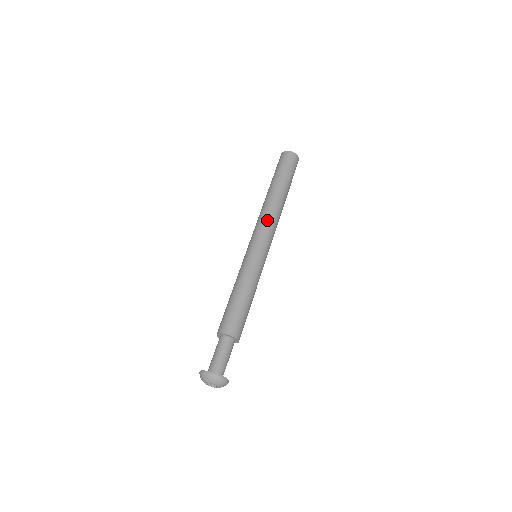
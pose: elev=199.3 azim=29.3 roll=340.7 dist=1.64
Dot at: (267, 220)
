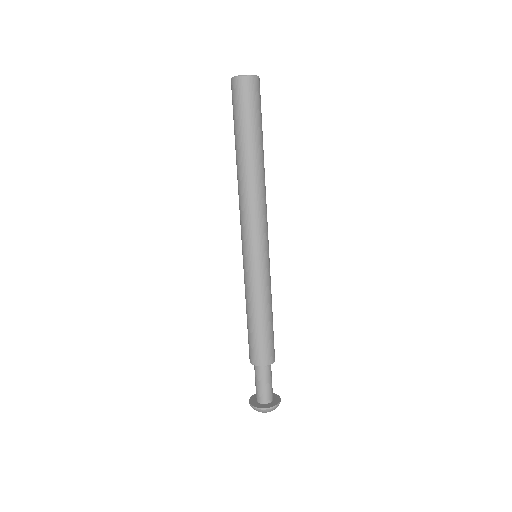
Dot at: (262, 209)
